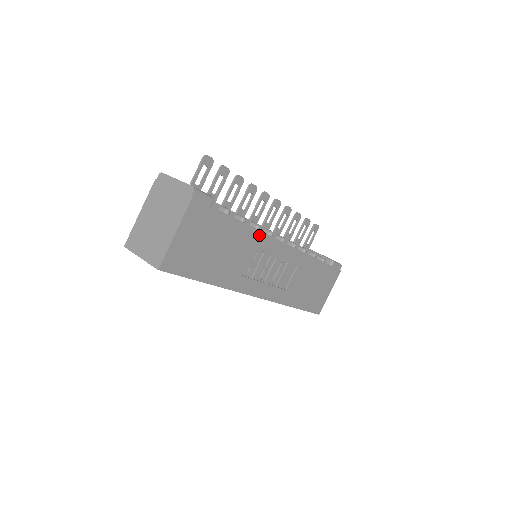
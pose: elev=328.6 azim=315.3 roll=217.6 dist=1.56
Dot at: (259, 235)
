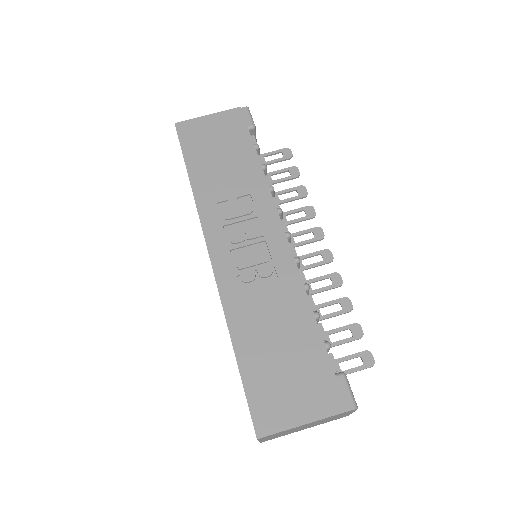
Dot at: (265, 191)
